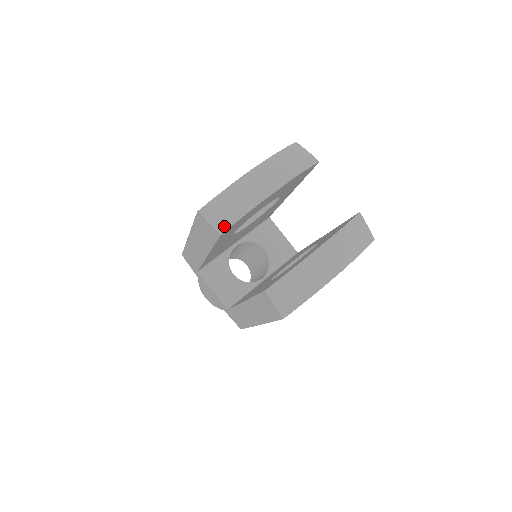
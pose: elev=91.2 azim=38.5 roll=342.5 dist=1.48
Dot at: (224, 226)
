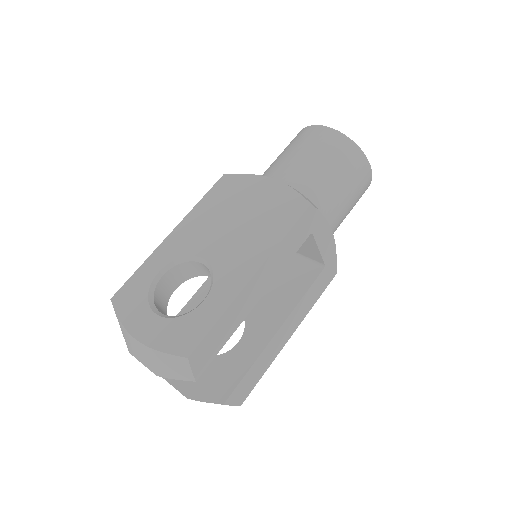
Dot at: occluded
